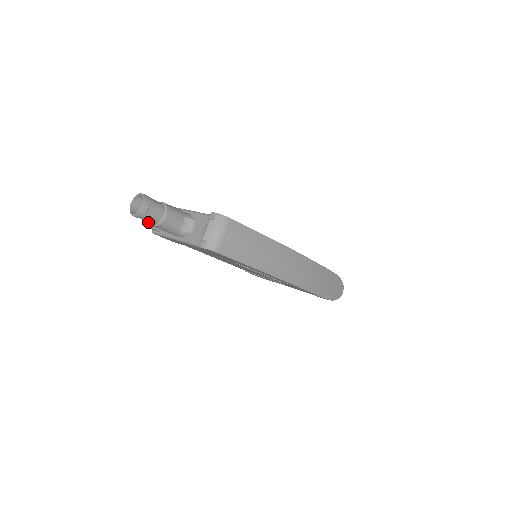
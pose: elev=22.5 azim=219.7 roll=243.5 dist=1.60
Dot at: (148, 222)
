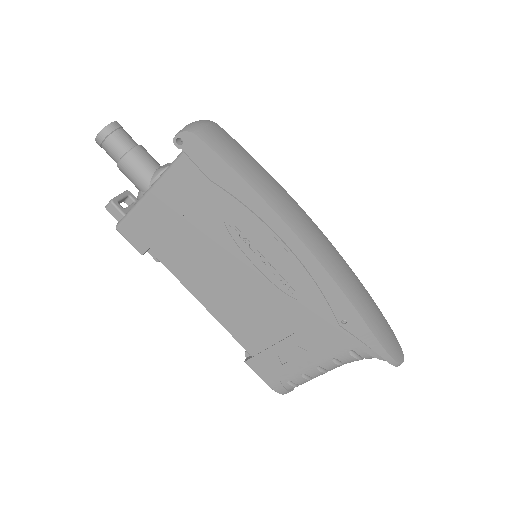
Dot at: (114, 199)
